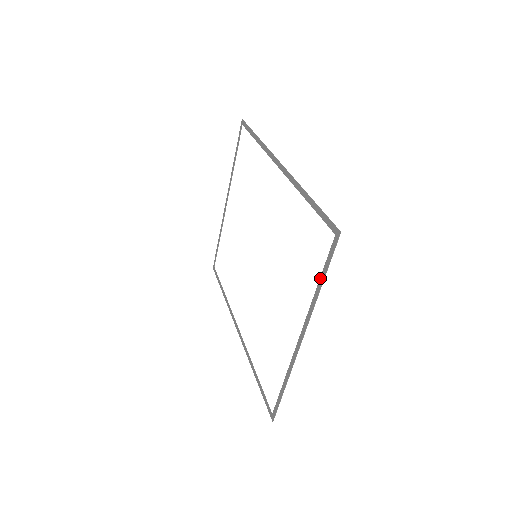
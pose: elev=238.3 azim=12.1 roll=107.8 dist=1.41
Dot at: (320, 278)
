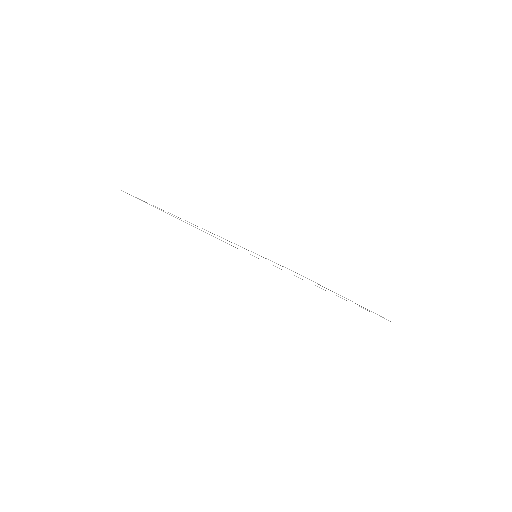
Dot at: occluded
